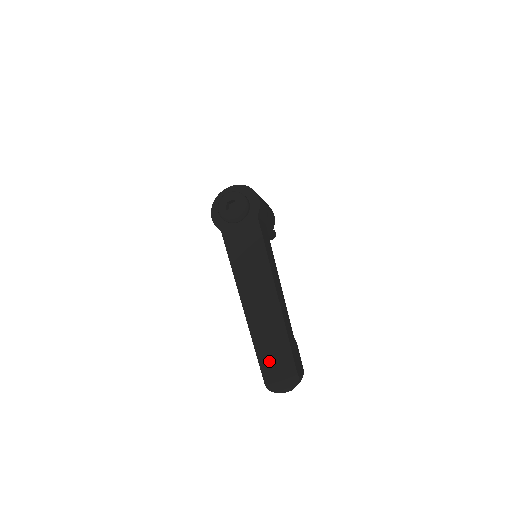
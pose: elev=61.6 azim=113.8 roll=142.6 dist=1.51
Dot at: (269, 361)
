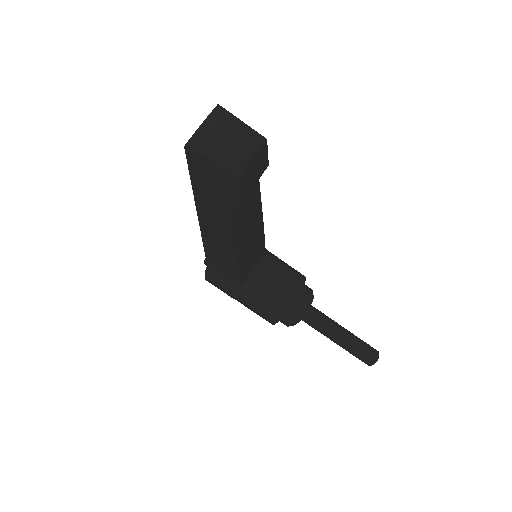
Dot at: occluded
